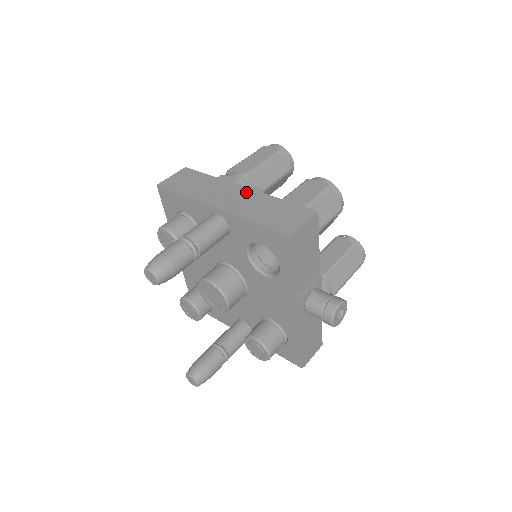
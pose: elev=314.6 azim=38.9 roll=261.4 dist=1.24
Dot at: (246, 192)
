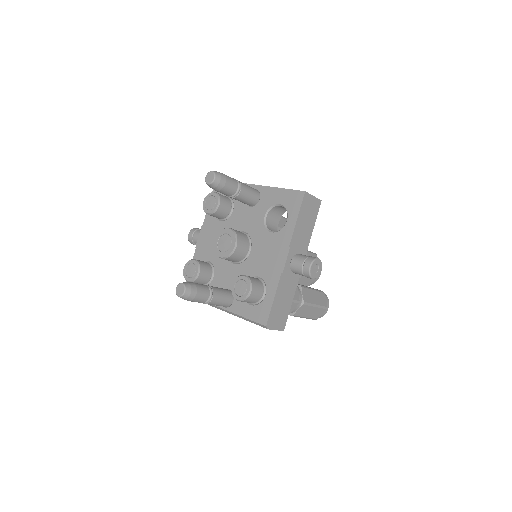
Dot at: occluded
